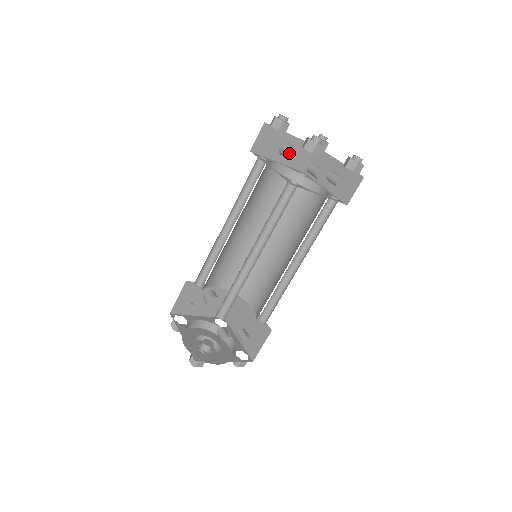
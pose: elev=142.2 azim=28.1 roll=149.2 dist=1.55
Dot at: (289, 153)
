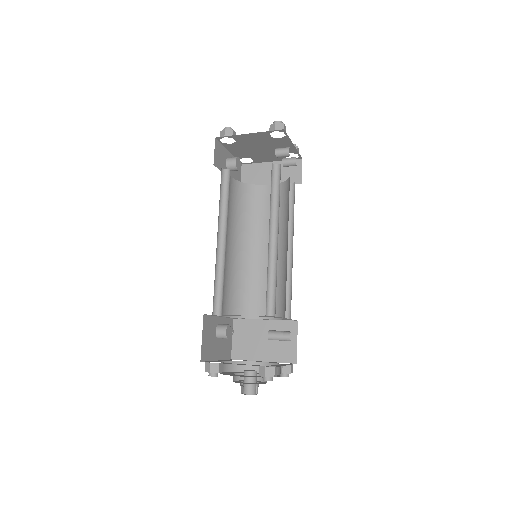
Dot at: (237, 163)
